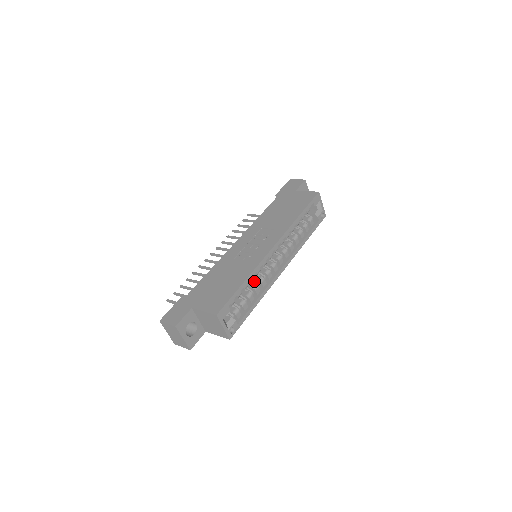
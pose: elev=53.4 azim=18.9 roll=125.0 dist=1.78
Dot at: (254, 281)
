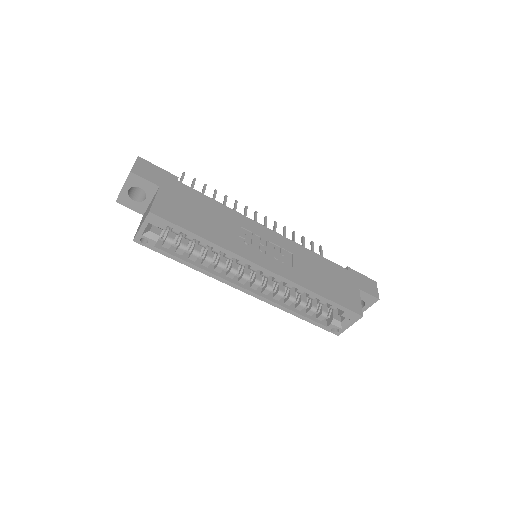
Dot at: (218, 257)
